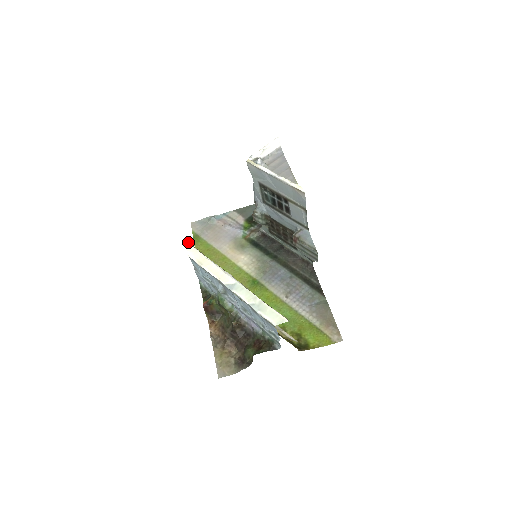
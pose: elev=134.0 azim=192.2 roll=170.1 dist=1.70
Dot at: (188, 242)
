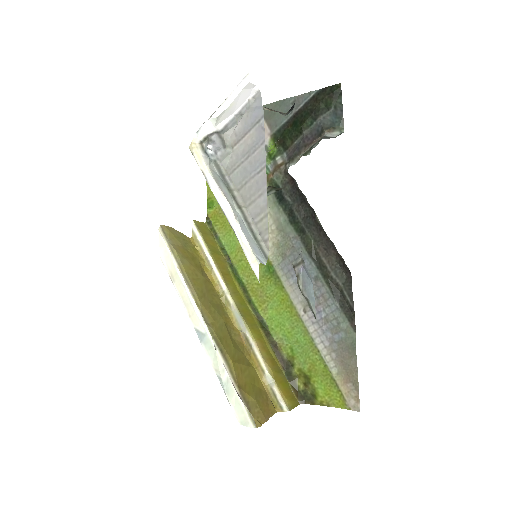
Dot at: (161, 231)
